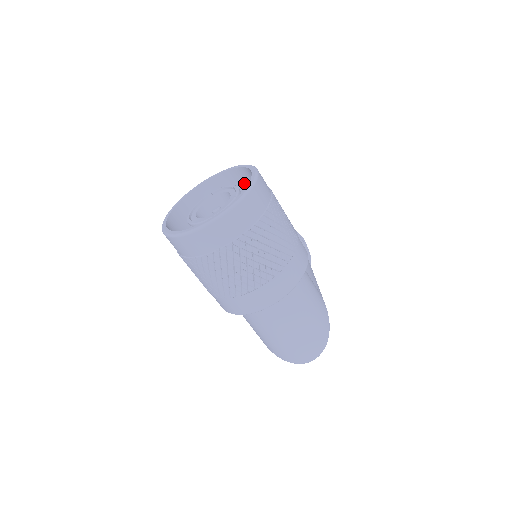
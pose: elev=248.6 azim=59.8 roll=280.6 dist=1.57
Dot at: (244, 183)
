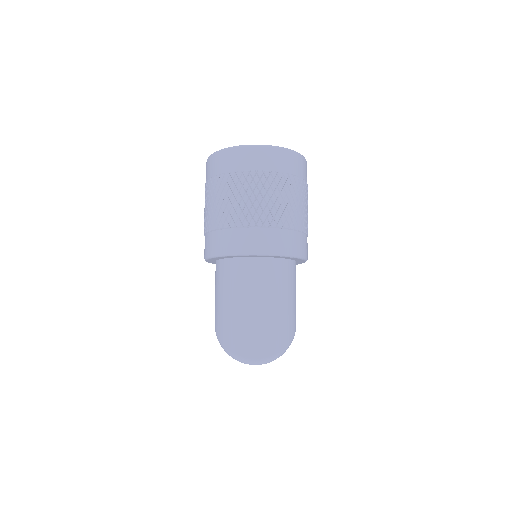
Dot at: occluded
